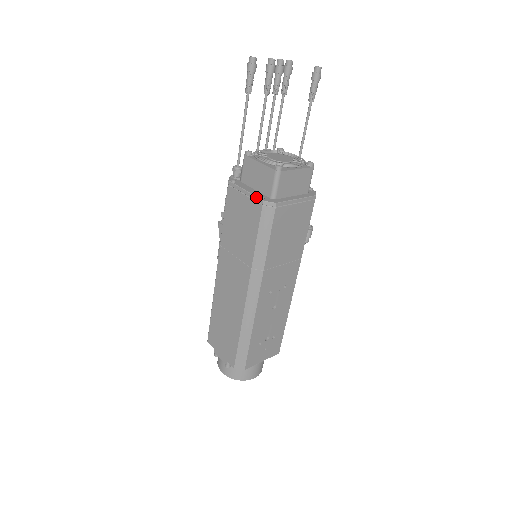
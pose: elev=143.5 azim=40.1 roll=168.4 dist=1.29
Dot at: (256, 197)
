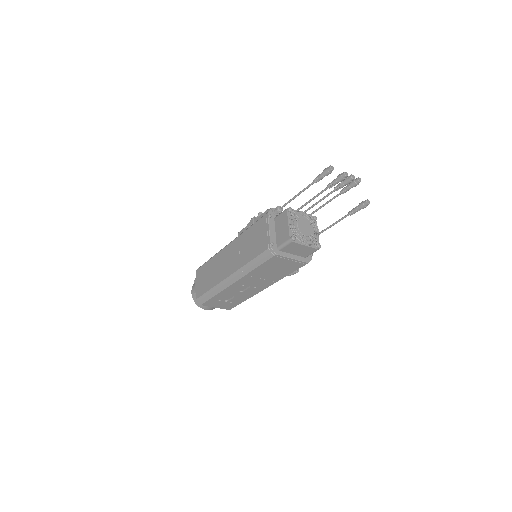
Dot at: (270, 240)
